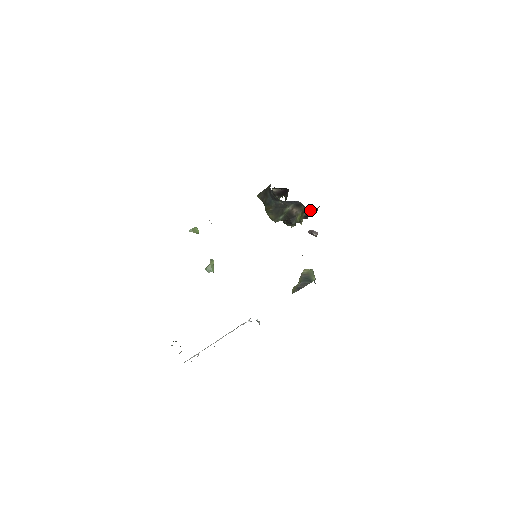
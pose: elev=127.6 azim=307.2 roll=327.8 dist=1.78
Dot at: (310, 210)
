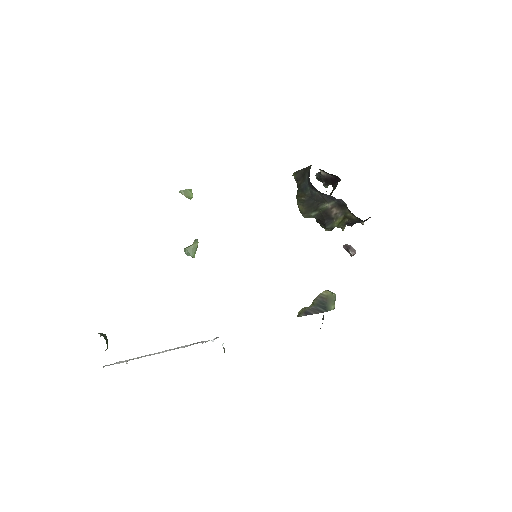
Dot at: (356, 218)
